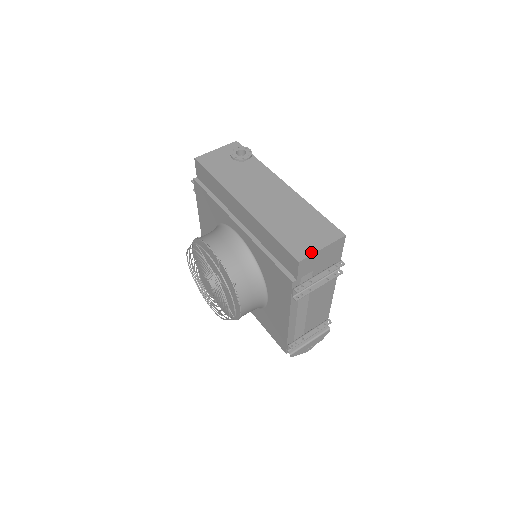
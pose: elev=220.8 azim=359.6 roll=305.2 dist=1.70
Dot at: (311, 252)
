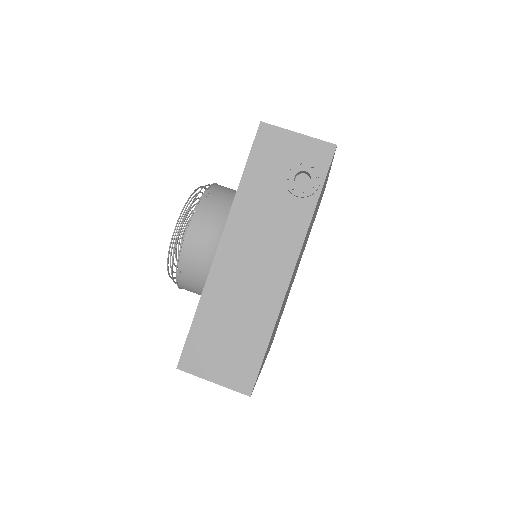
Dot at: (198, 373)
